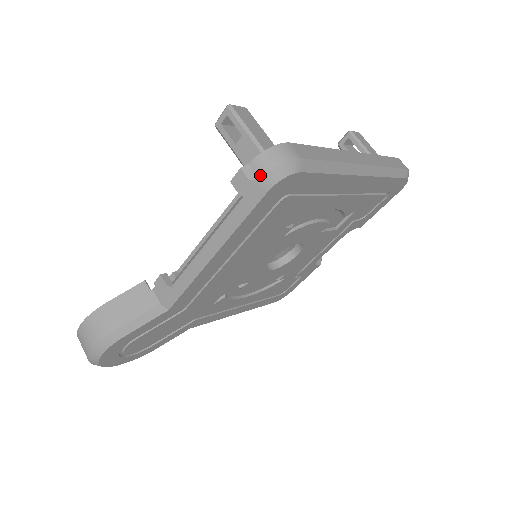
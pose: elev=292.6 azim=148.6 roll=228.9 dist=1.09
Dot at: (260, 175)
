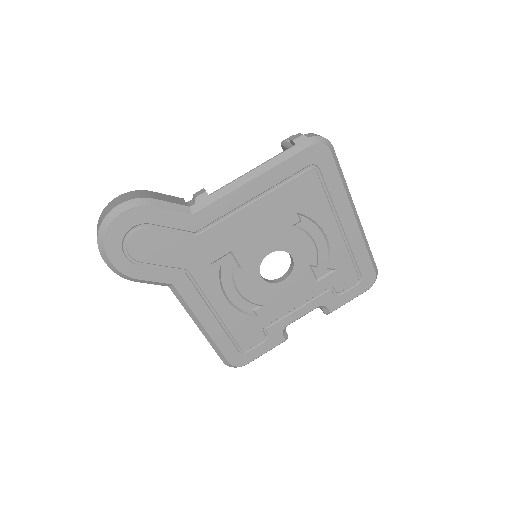
Dot at: (310, 136)
